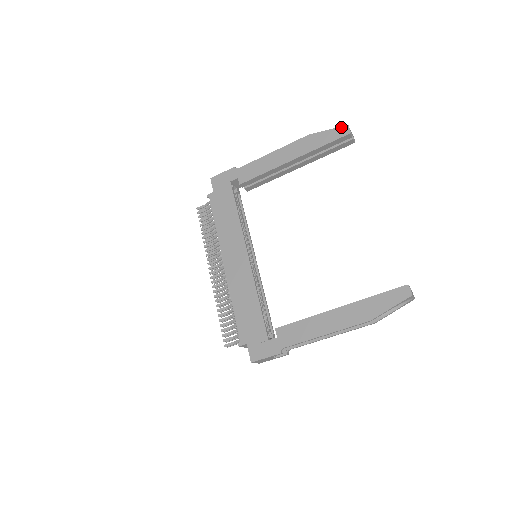
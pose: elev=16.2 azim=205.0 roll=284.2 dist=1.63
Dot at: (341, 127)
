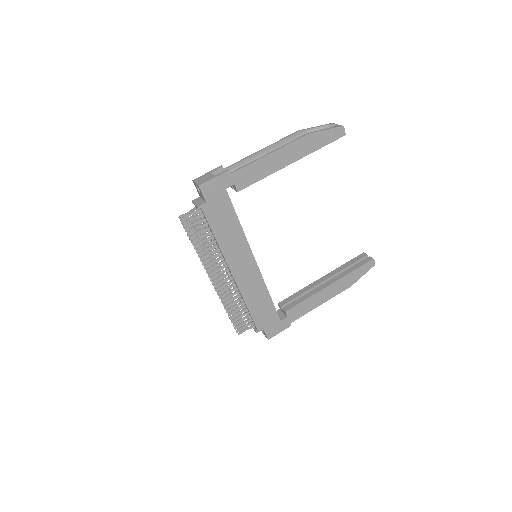
Dot at: (338, 128)
